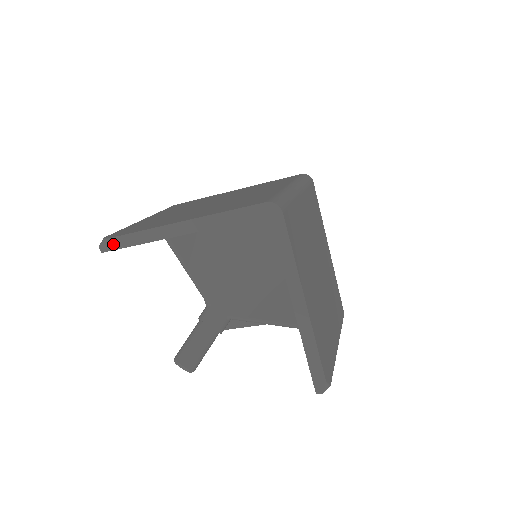
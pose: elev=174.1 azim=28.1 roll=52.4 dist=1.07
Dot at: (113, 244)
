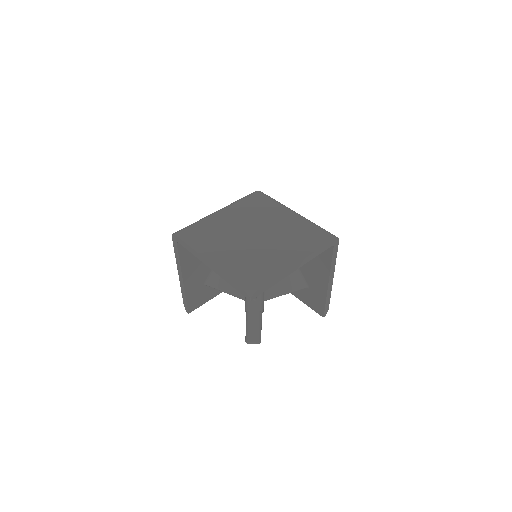
Dot at: (260, 292)
